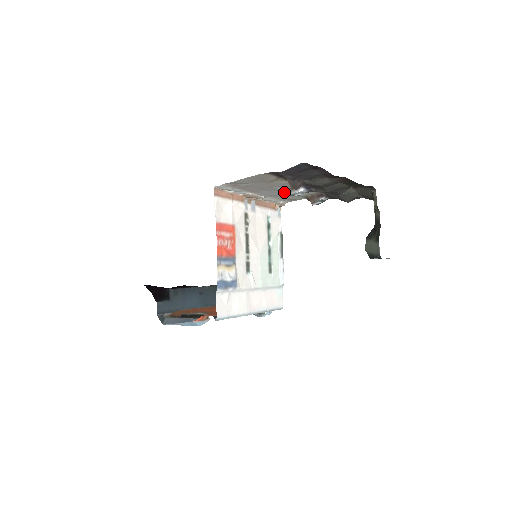
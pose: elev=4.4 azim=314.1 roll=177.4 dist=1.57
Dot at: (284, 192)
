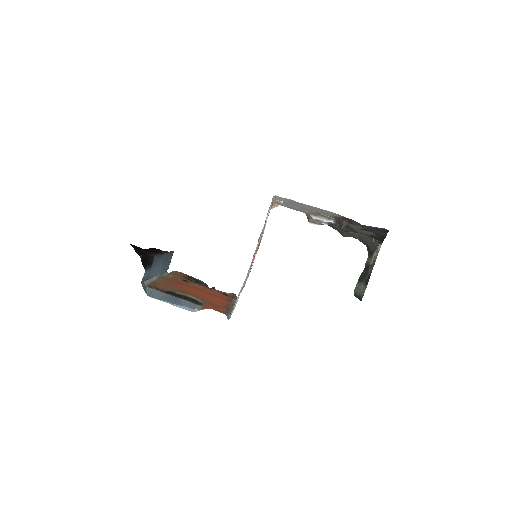
Dot at: (304, 209)
